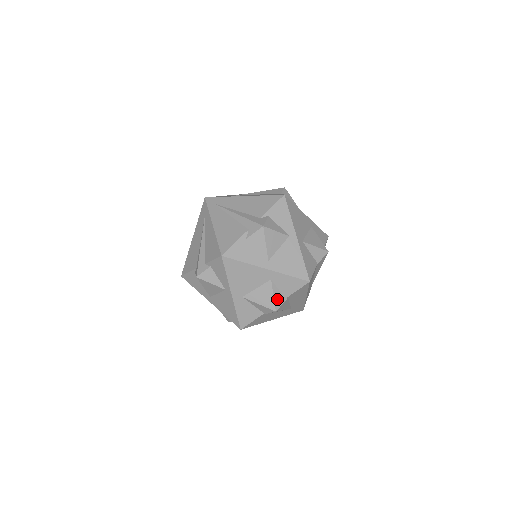
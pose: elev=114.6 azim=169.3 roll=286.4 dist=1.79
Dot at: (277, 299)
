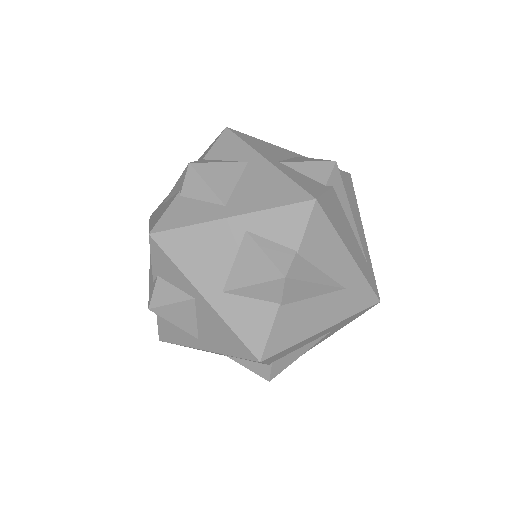
Dot at: (257, 369)
